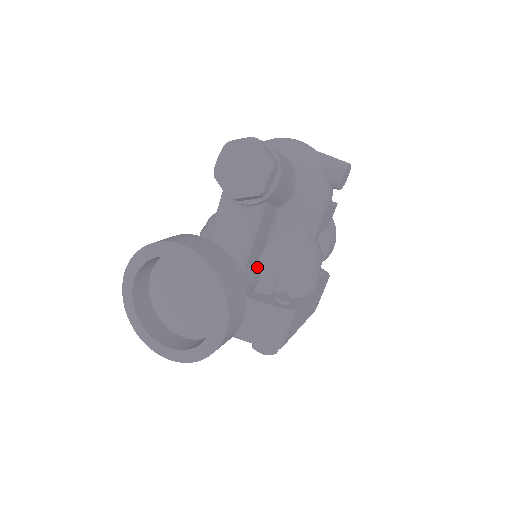
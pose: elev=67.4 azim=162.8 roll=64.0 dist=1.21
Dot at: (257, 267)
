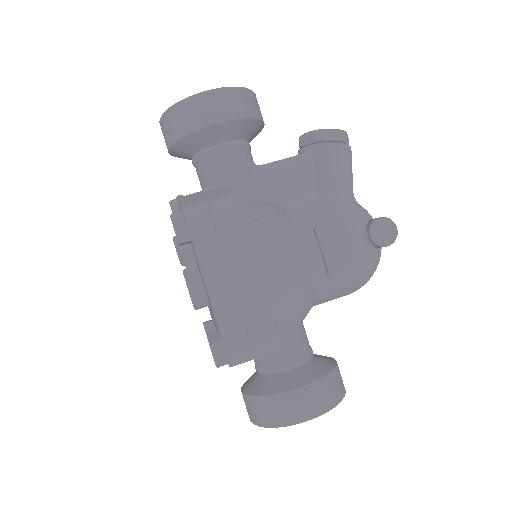
Dot at: (256, 197)
